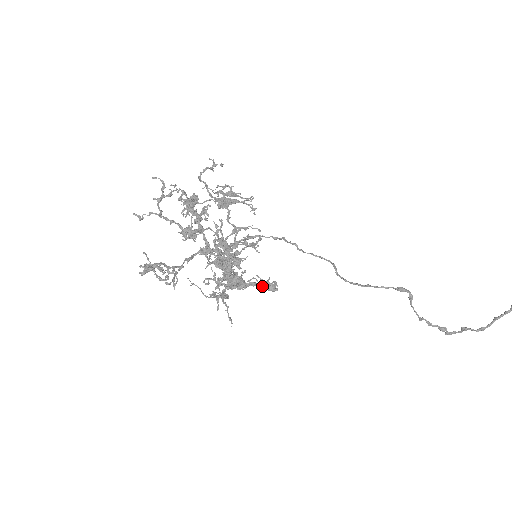
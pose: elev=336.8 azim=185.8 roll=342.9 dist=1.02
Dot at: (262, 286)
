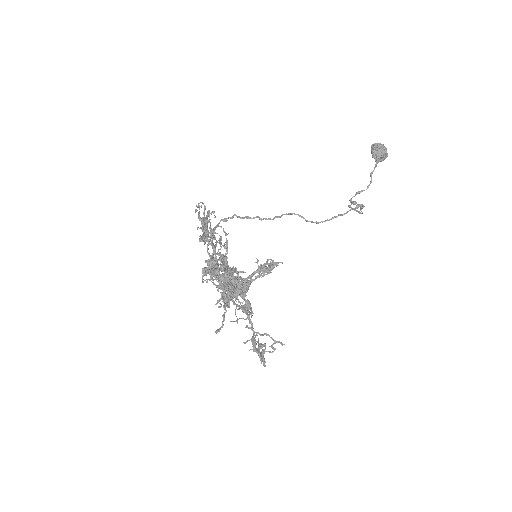
Dot at: (266, 272)
